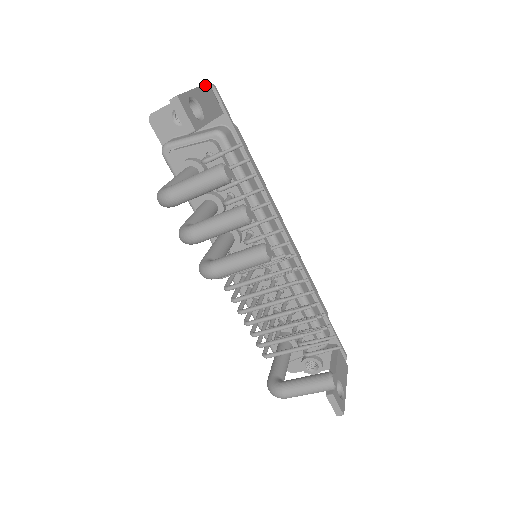
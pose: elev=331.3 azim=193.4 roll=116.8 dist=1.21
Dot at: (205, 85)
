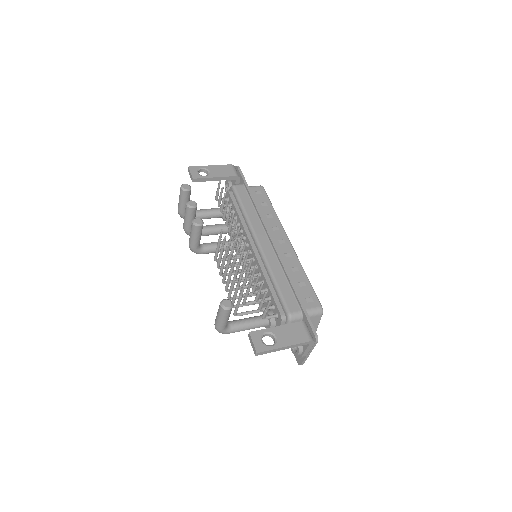
Dot at: (226, 165)
